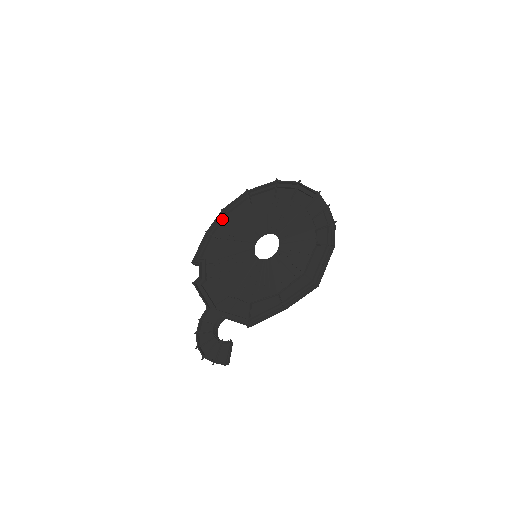
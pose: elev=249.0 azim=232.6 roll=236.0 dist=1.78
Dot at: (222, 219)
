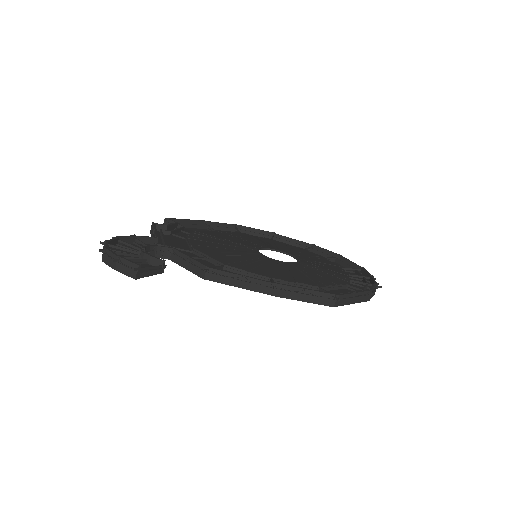
Dot at: (229, 229)
